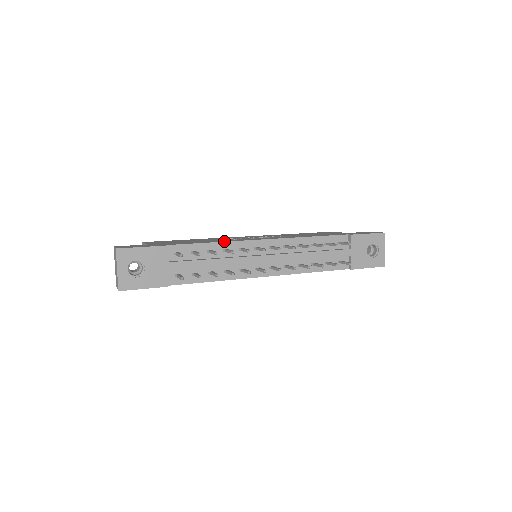
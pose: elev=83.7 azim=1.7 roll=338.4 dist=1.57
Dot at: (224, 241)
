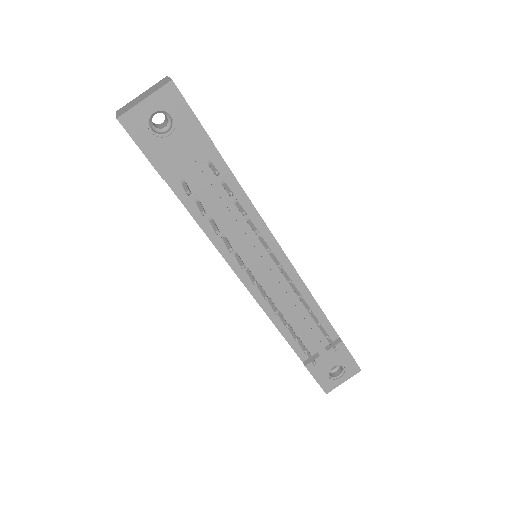
Dot at: occluded
